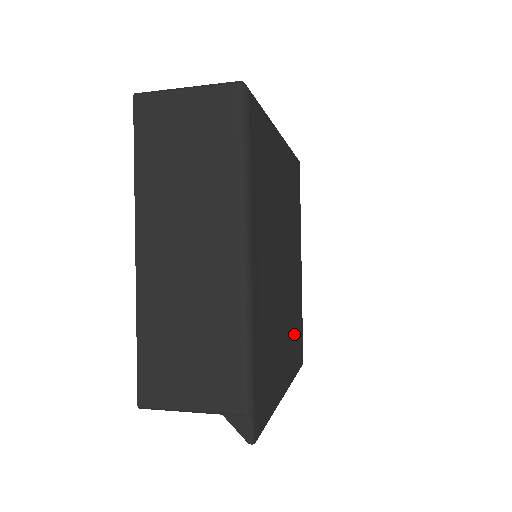
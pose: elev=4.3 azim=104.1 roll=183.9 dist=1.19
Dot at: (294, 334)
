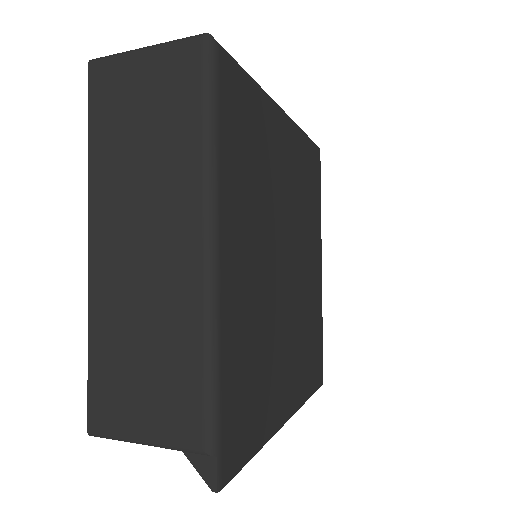
Dot at: (306, 349)
